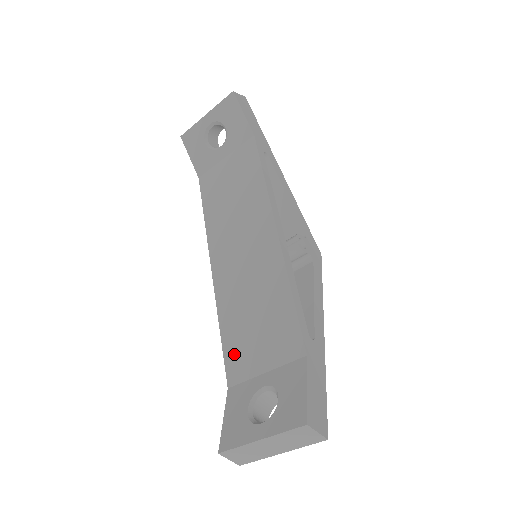
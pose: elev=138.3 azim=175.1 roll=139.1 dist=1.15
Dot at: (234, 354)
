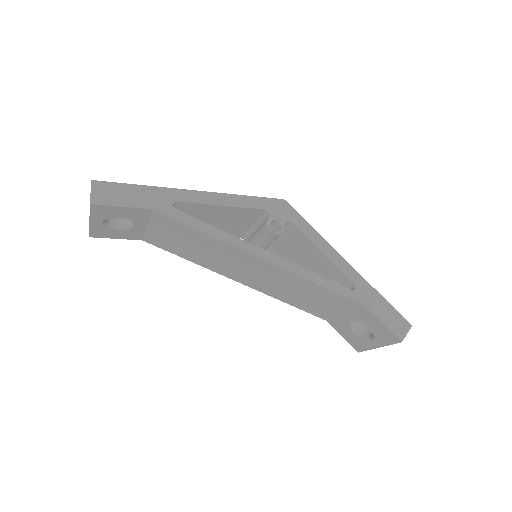
Dot at: (313, 311)
